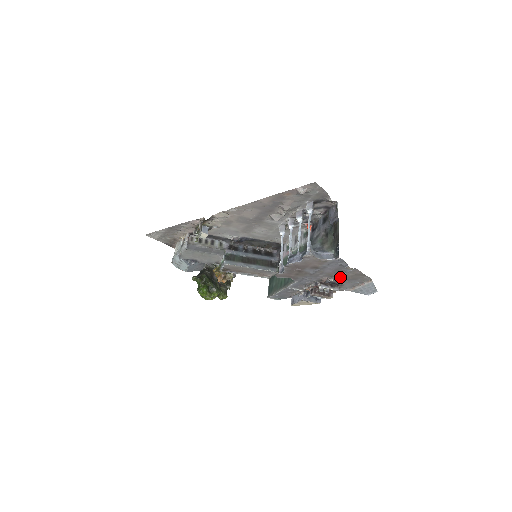
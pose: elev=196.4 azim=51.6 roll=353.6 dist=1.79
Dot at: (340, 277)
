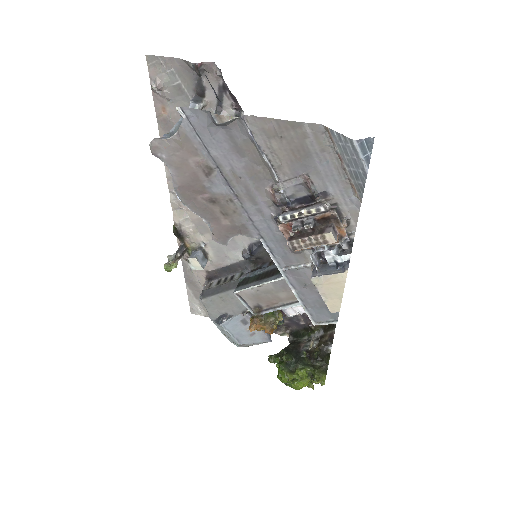
Dot at: (282, 170)
